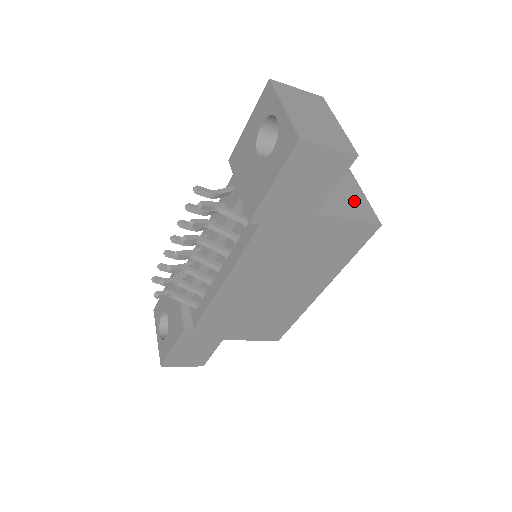
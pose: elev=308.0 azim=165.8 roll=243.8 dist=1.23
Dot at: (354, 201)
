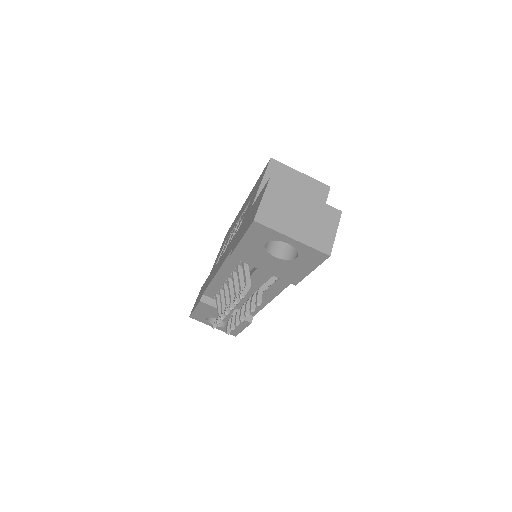
Dot at: (306, 190)
